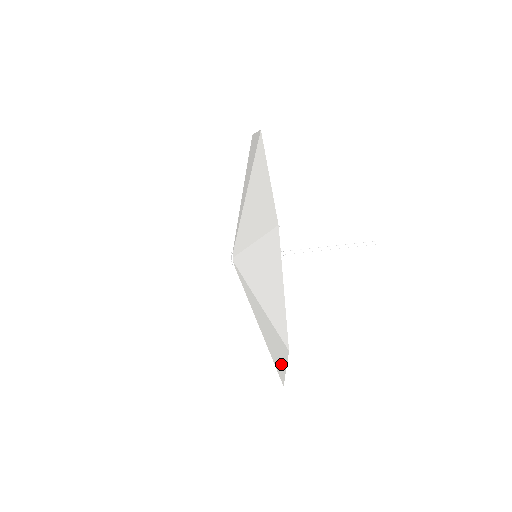
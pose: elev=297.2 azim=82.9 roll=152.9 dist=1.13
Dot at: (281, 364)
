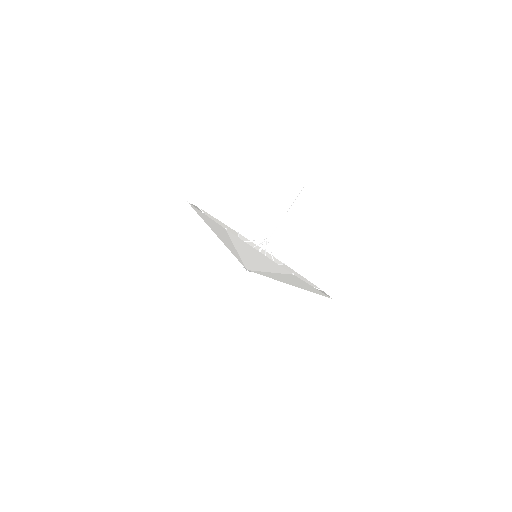
Dot at: occluded
